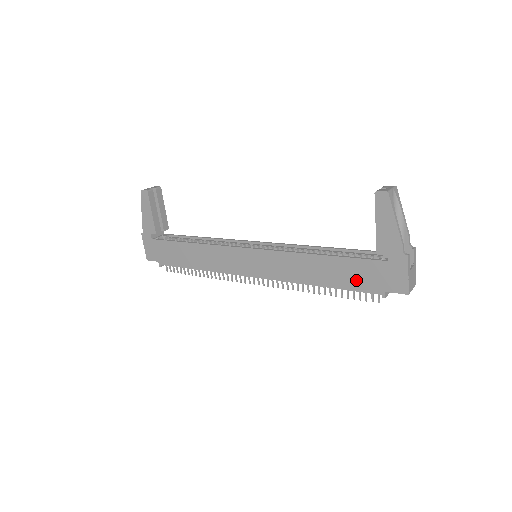
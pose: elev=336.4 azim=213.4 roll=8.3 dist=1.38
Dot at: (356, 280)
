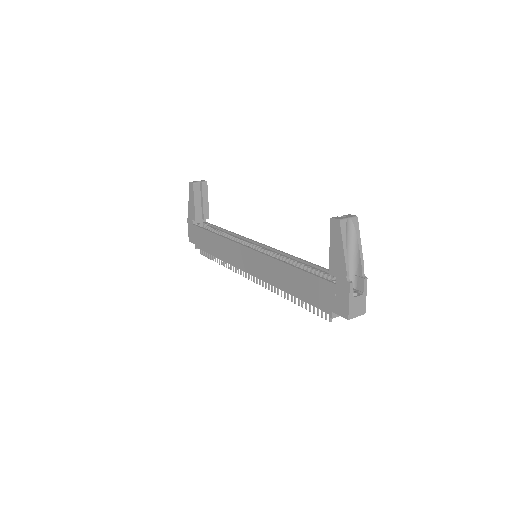
Dot at: (314, 296)
